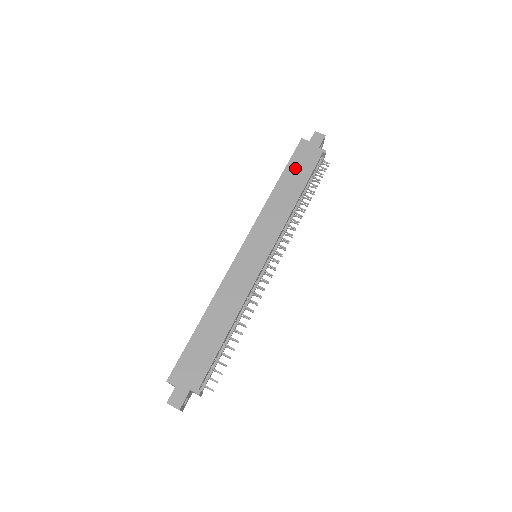
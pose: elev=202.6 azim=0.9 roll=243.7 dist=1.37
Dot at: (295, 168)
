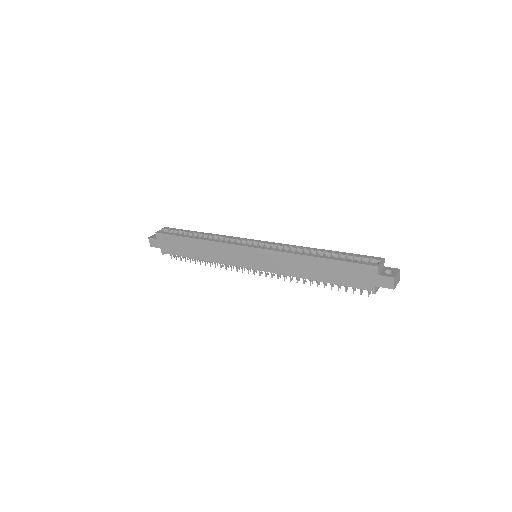
Dot at: (340, 269)
